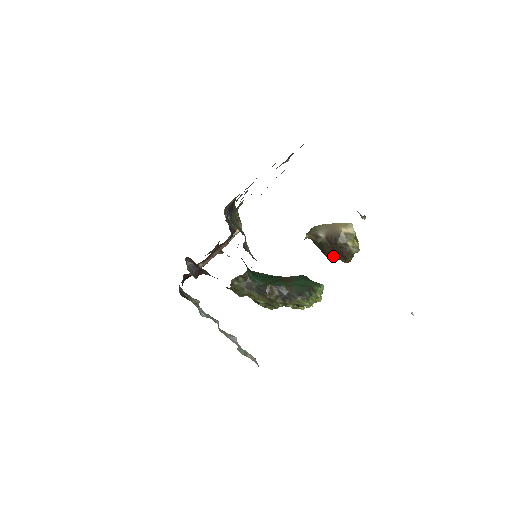
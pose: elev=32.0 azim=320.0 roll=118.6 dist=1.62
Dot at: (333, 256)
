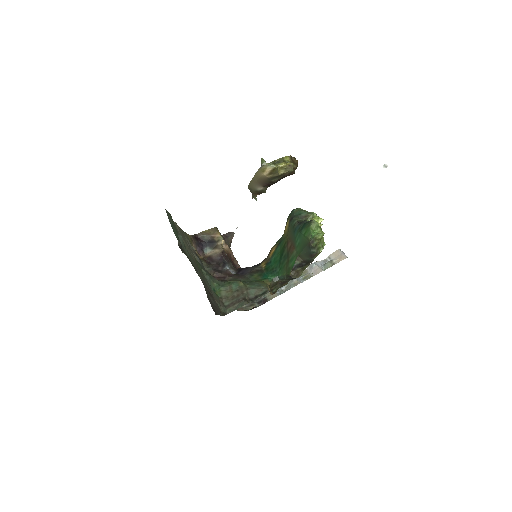
Dot at: occluded
